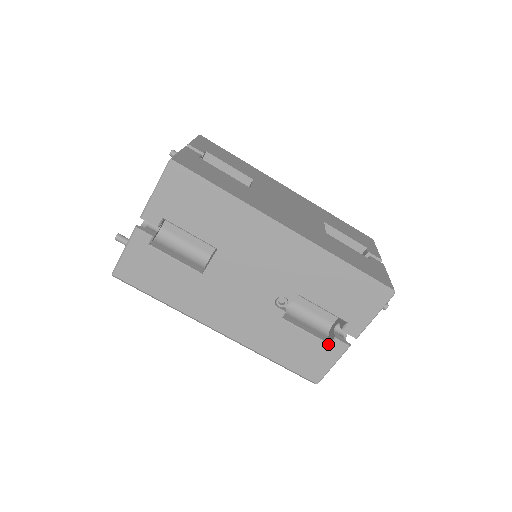
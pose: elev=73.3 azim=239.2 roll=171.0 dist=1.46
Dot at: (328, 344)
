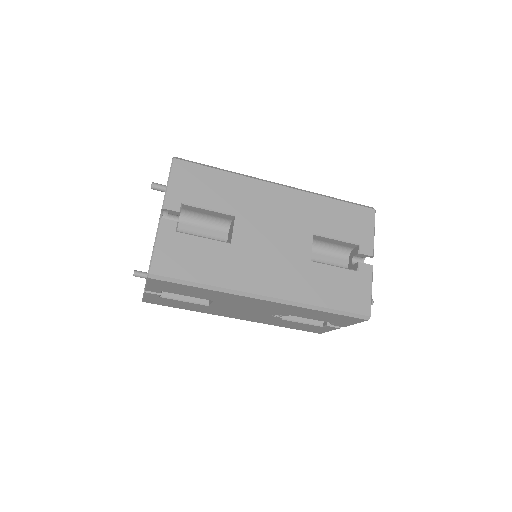
Dot at: (322, 326)
